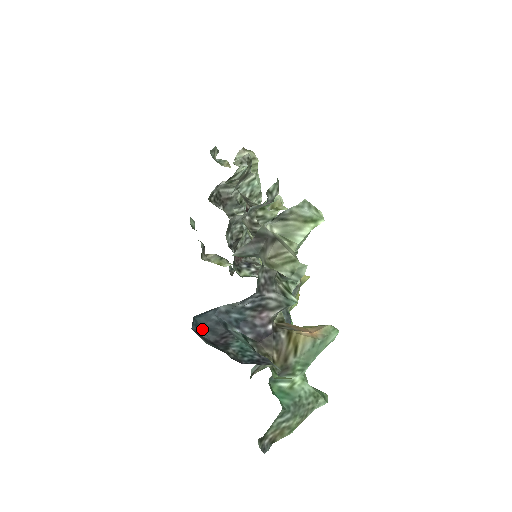
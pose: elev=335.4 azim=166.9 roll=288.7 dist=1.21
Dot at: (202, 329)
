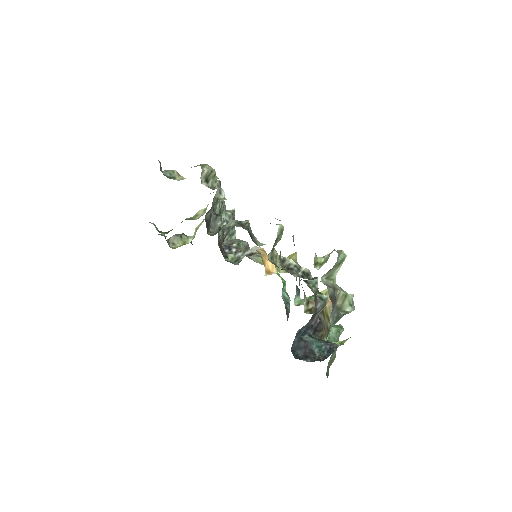
Dot at: (295, 352)
